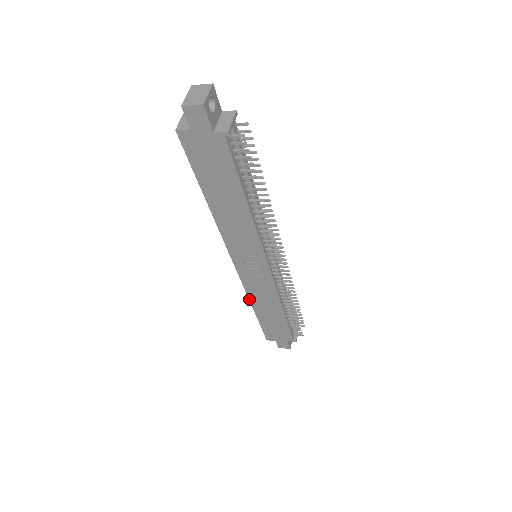
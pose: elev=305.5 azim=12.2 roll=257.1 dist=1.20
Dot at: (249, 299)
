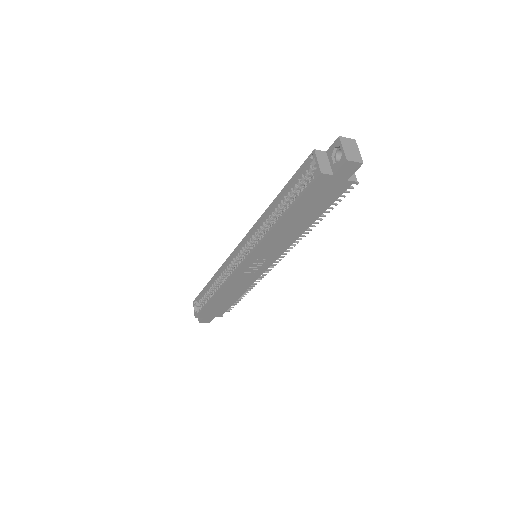
Dot at: (220, 289)
